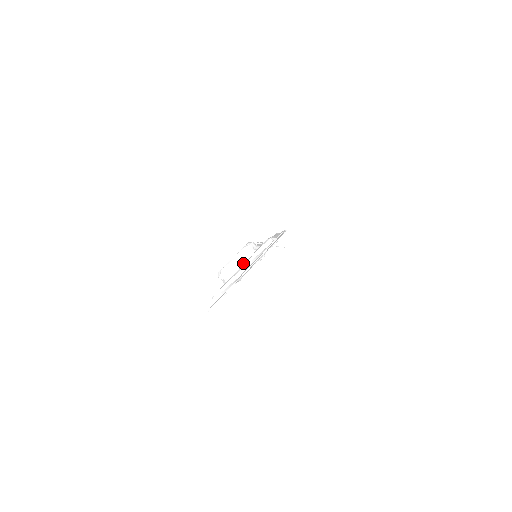
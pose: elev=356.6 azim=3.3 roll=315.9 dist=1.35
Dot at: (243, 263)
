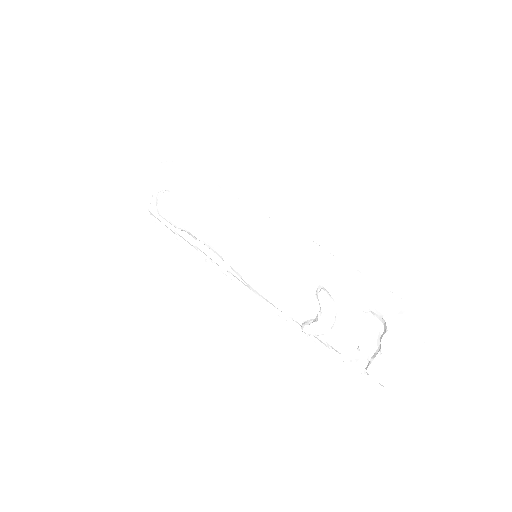
Dot at: (338, 318)
